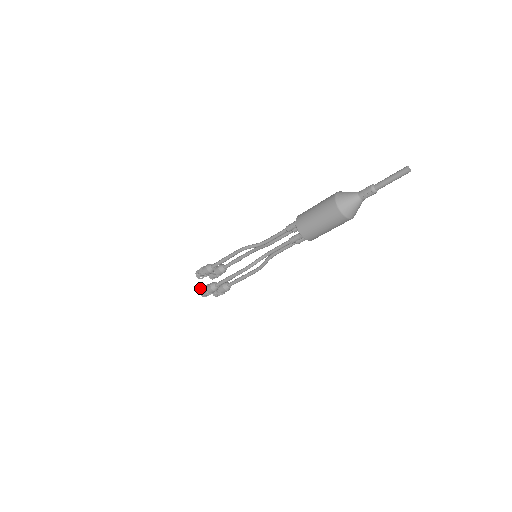
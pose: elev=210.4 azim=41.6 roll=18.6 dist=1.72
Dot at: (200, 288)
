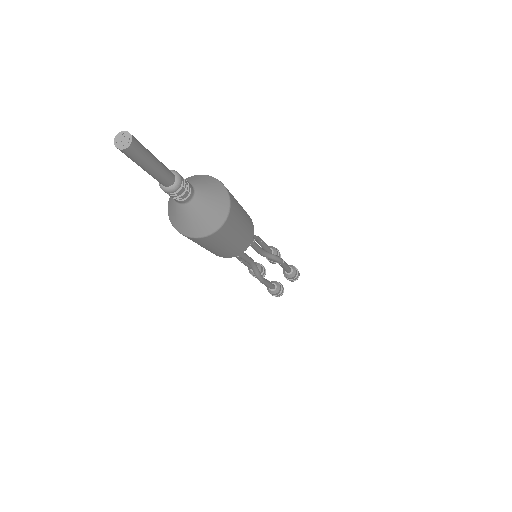
Dot at: occluded
